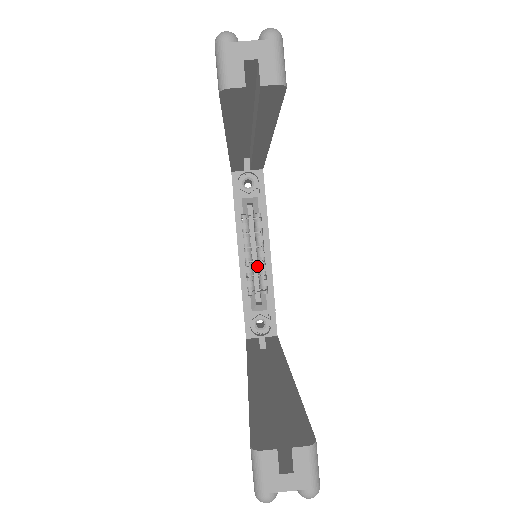
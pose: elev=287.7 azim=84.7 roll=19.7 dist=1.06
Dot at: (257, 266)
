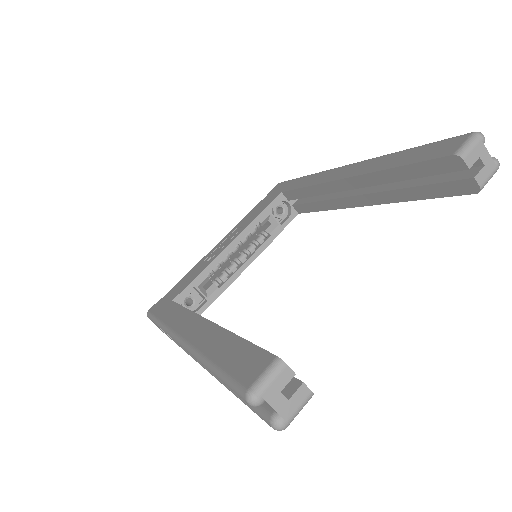
Dot at: (224, 264)
